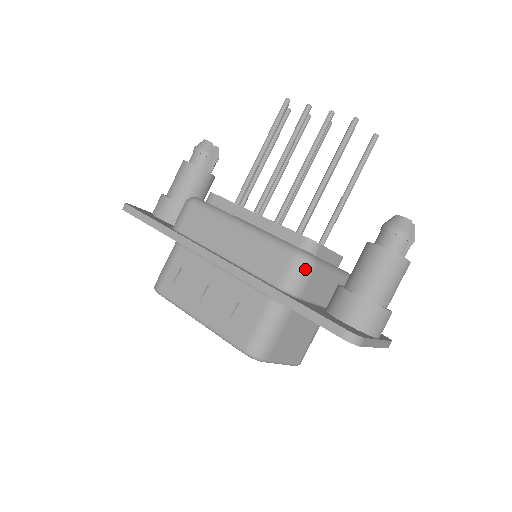
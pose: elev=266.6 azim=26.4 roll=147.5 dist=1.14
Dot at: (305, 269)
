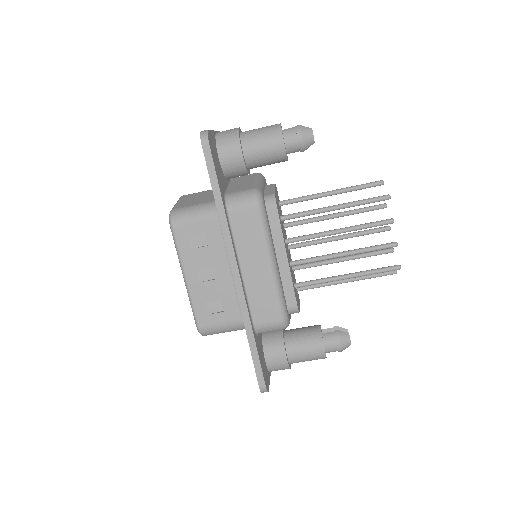
Dot at: (278, 329)
